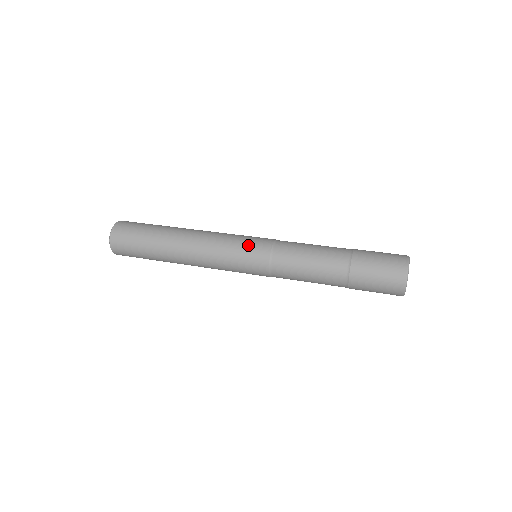
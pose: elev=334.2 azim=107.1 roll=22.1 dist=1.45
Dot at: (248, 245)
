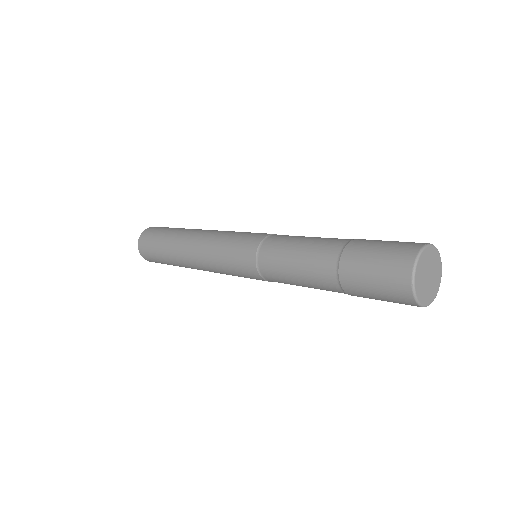
Dot at: (234, 258)
